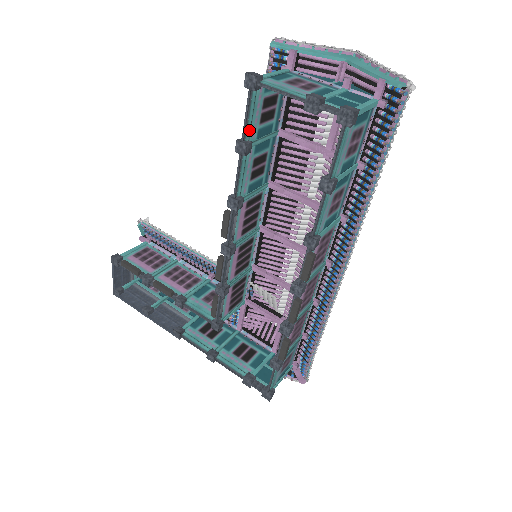
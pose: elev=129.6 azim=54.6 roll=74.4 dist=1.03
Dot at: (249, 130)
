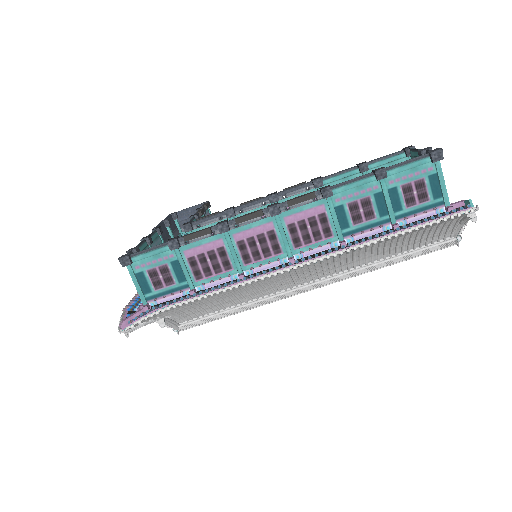
Dot at: (376, 166)
